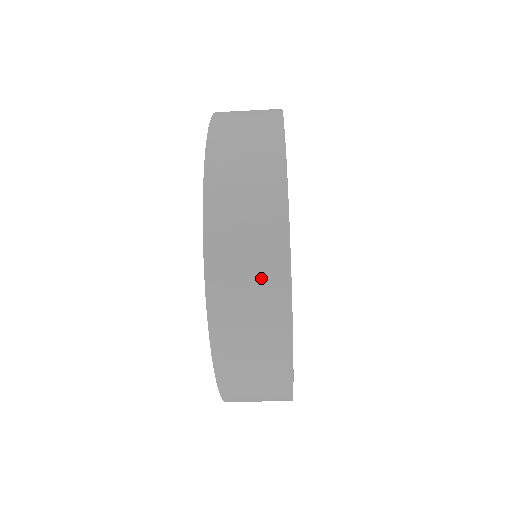
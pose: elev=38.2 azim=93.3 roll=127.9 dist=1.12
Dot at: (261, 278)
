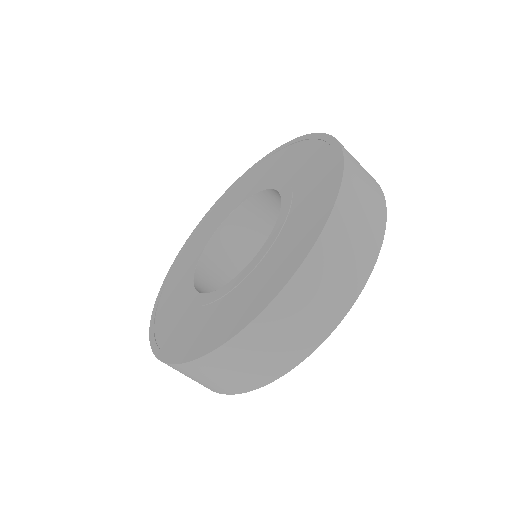
Dot at: (341, 285)
